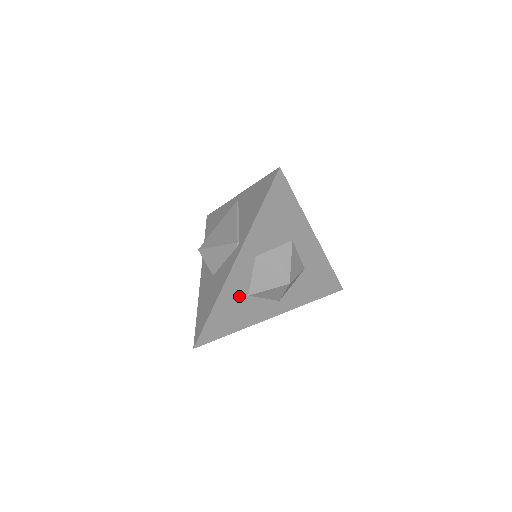
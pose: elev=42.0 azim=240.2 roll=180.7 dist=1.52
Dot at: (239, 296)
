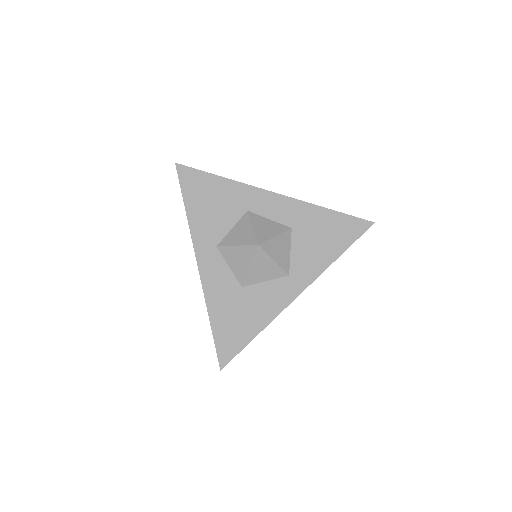
Dot at: (231, 293)
